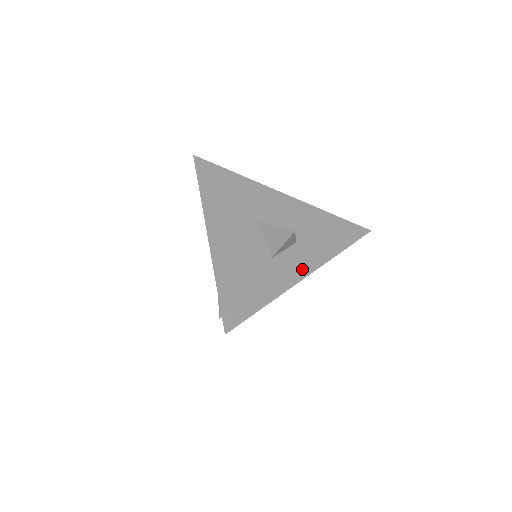
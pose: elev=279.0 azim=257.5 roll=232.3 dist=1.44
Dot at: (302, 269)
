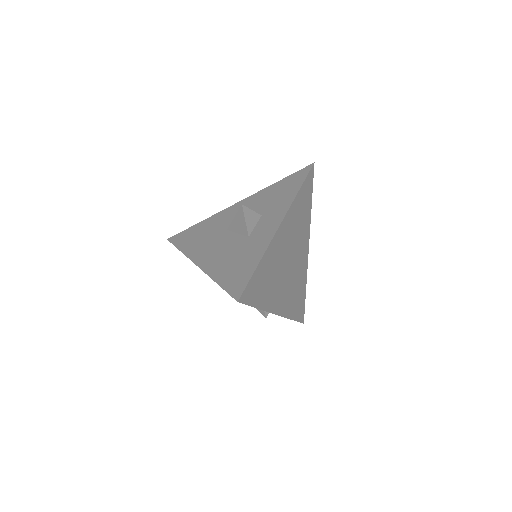
Dot at: (274, 224)
